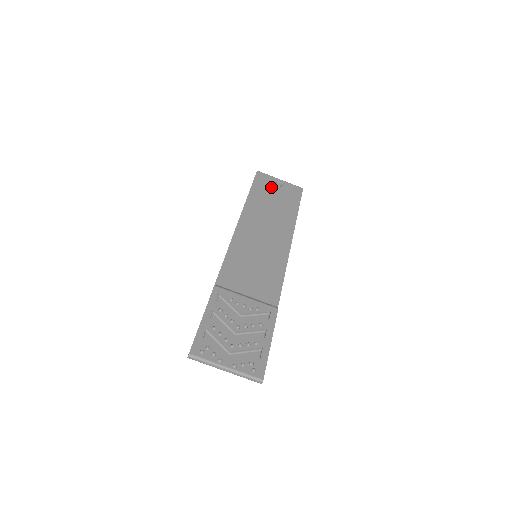
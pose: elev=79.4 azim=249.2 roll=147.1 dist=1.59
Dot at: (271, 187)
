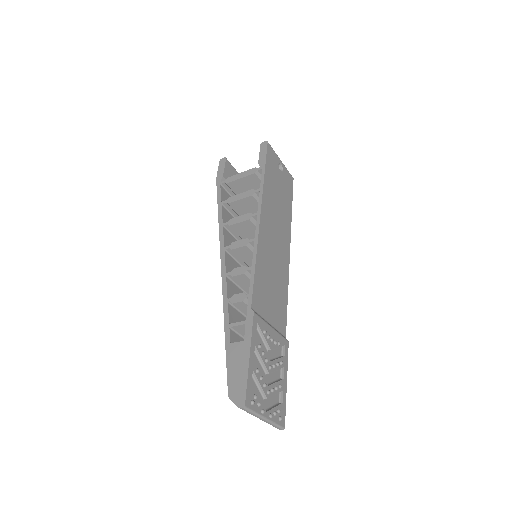
Dot at: (277, 171)
